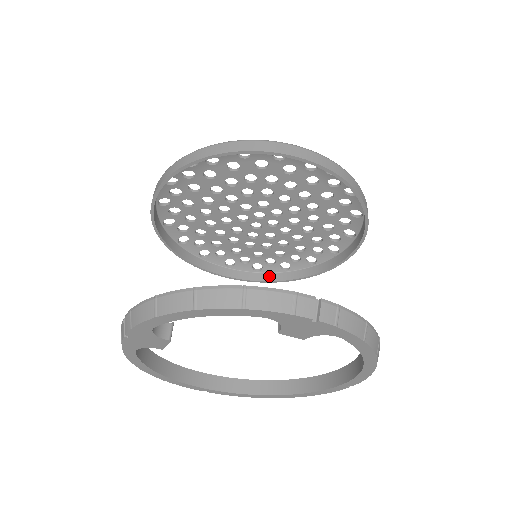
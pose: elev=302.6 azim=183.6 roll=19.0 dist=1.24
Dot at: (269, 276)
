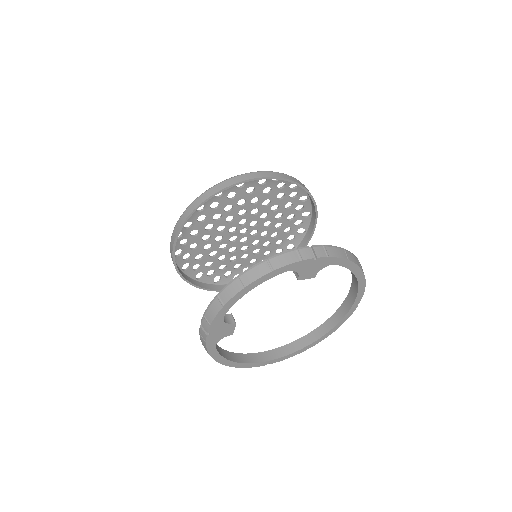
Dot at: occluded
